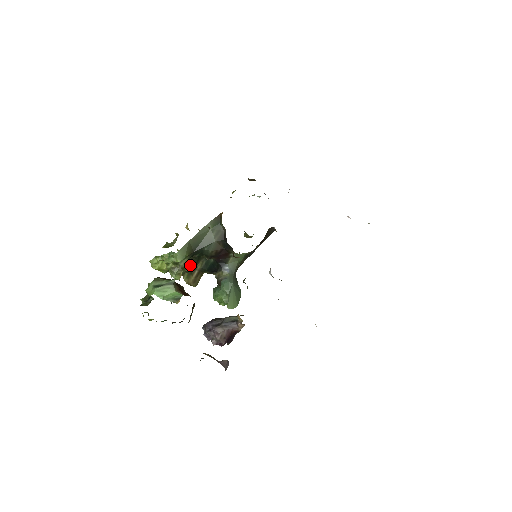
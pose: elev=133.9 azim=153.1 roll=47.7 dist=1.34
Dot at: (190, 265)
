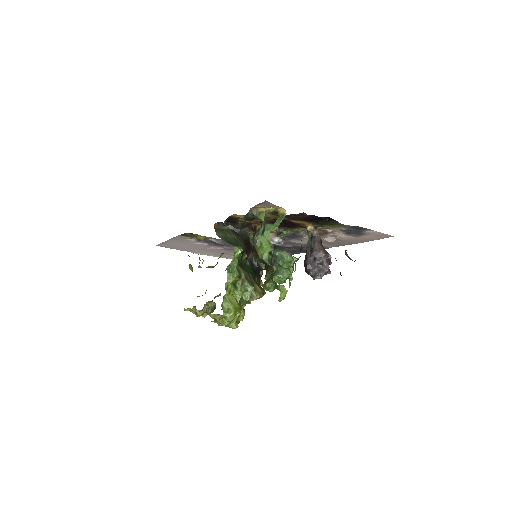
Dot at: (246, 272)
